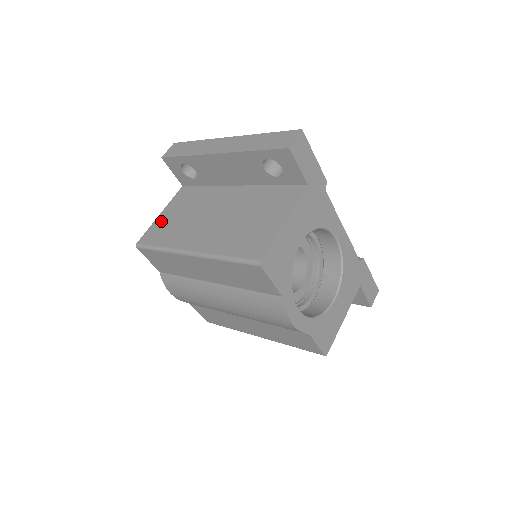
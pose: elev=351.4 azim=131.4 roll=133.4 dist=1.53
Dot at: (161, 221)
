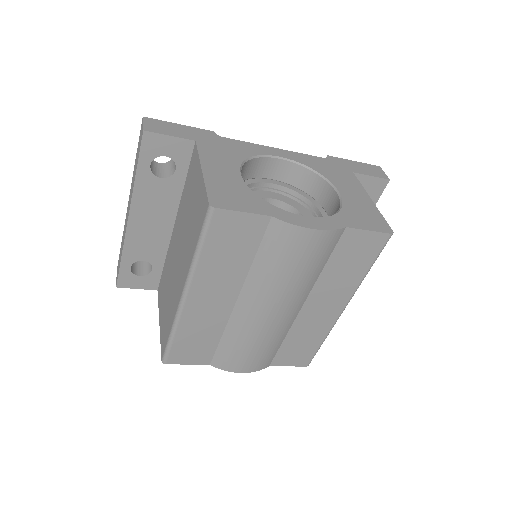
Dot at: (162, 324)
